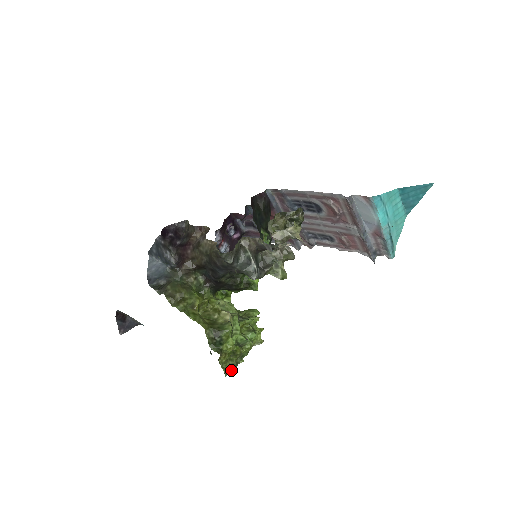
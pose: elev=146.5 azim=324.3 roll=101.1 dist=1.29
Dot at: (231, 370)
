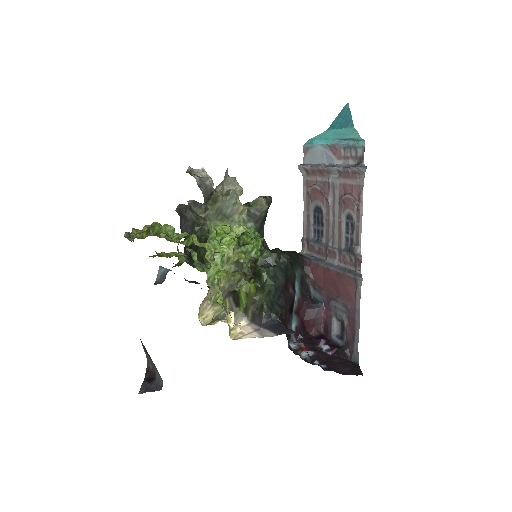
Dot at: occluded
